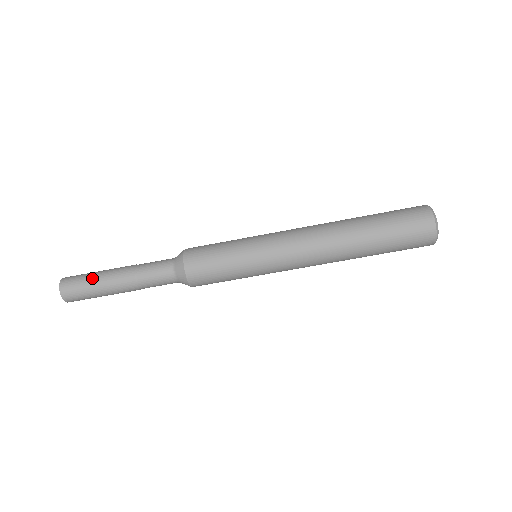
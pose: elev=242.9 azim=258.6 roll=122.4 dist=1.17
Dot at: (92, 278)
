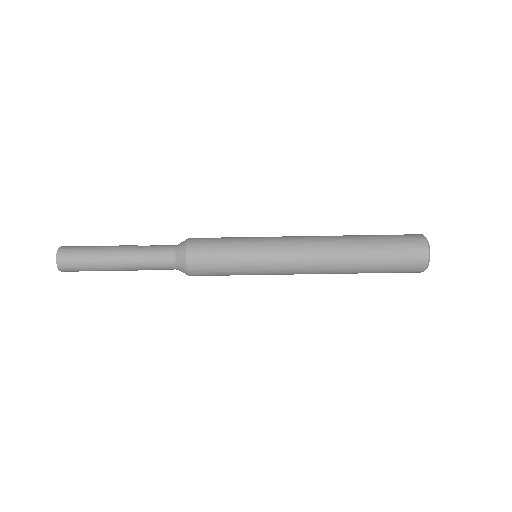
Dot at: (91, 256)
